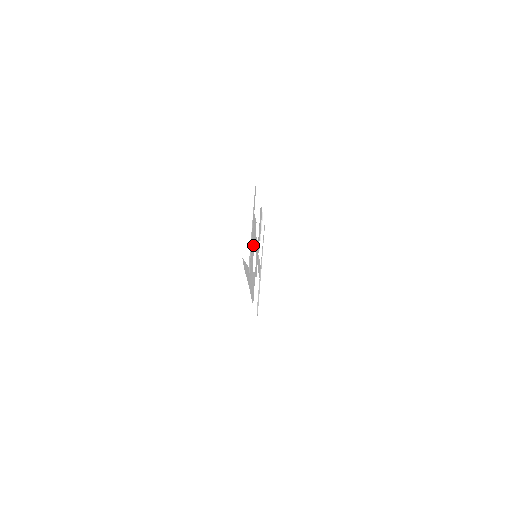
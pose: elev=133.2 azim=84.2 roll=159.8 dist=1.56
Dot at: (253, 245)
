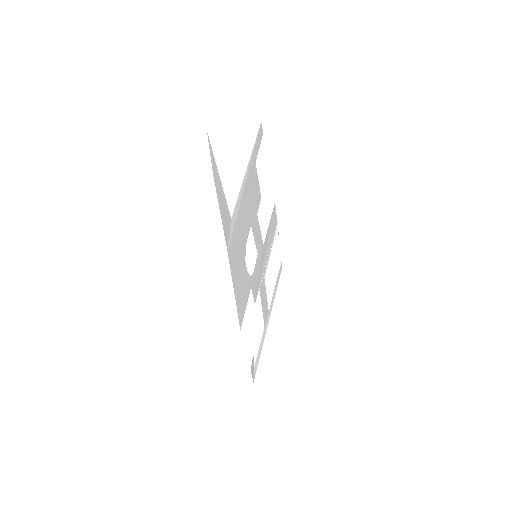
Dot at: (249, 214)
